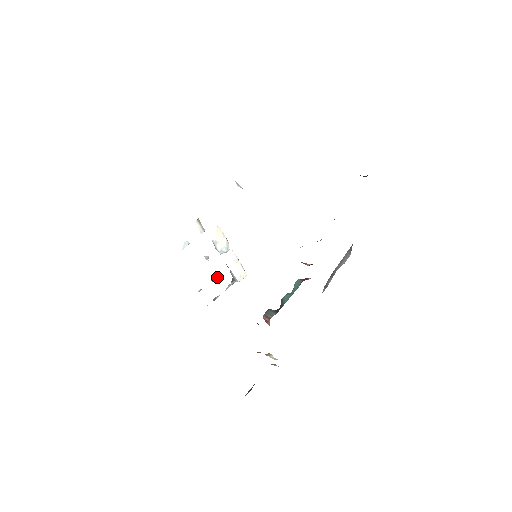
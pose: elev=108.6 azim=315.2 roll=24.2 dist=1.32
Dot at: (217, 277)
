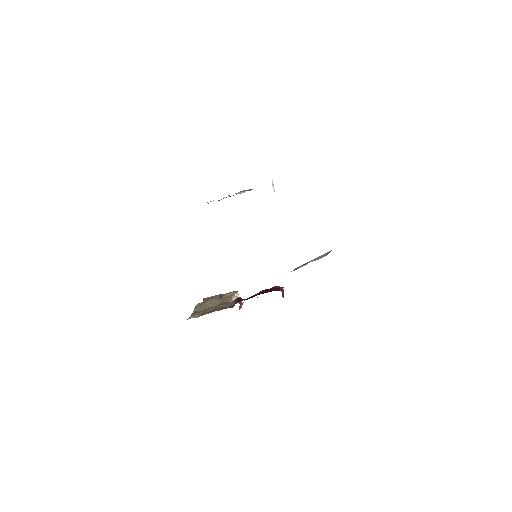
Dot at: occluded
